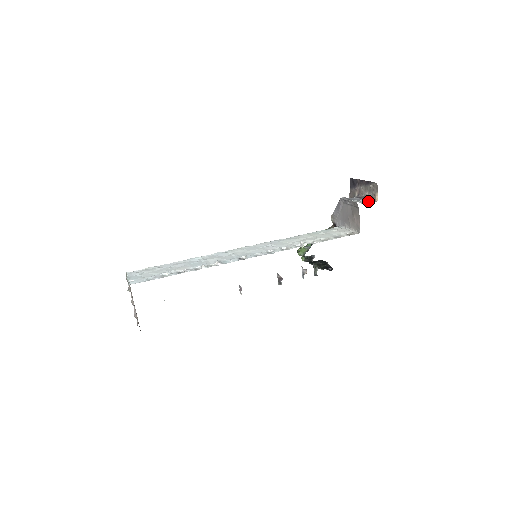
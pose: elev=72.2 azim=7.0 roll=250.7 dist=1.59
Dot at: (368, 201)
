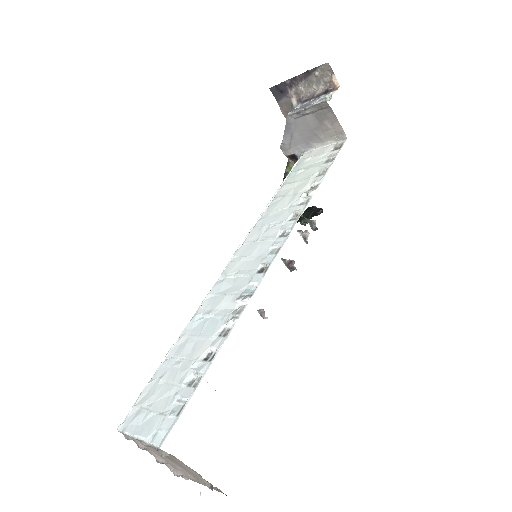
Dot at: (329, 93)
